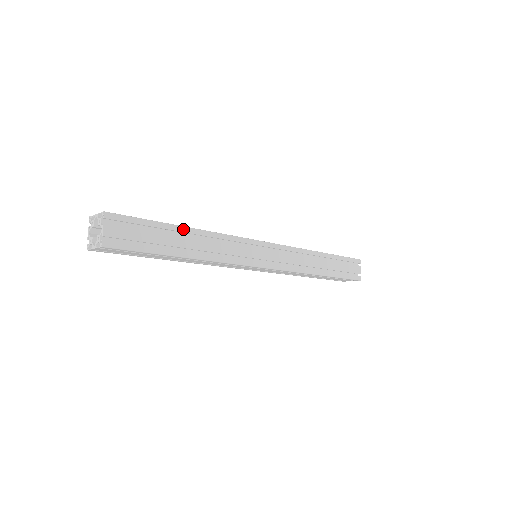
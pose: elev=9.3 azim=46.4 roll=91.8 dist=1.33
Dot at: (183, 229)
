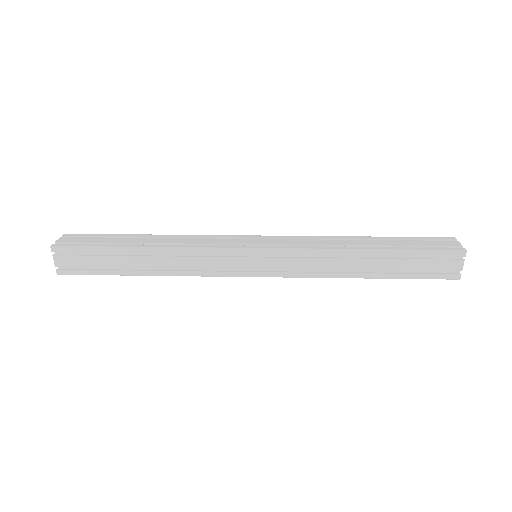
Dot at: (135, 250)
